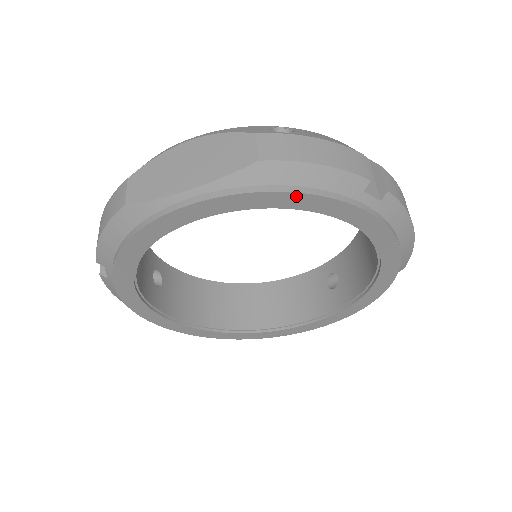
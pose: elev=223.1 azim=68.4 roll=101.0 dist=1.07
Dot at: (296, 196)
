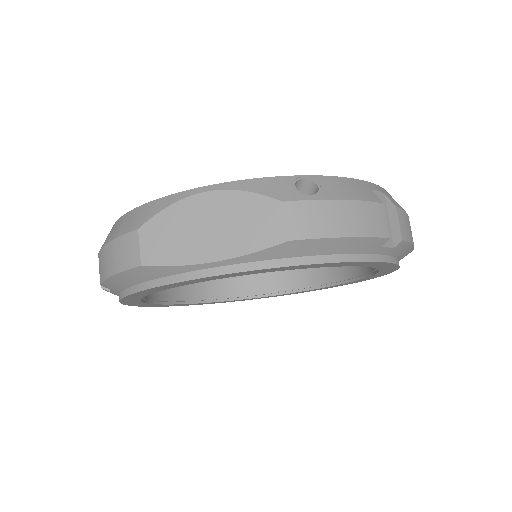
Dot at: (320, 264)
